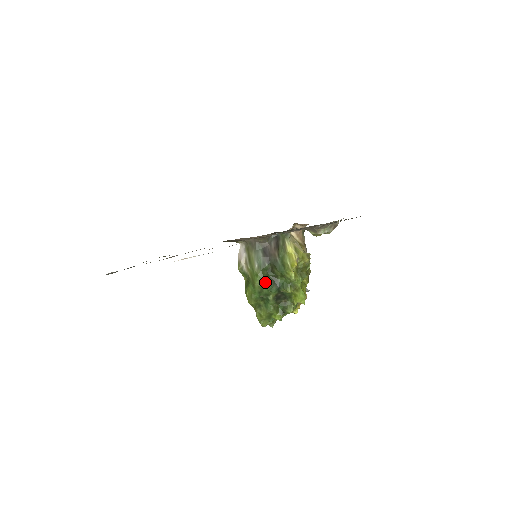
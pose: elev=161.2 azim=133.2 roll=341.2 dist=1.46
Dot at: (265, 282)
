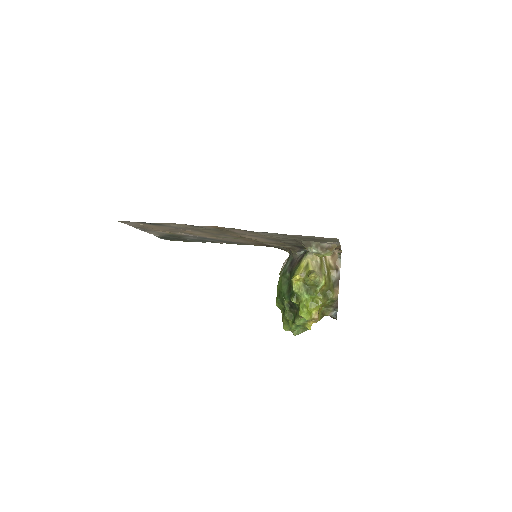
Dot at: (281, 287)
